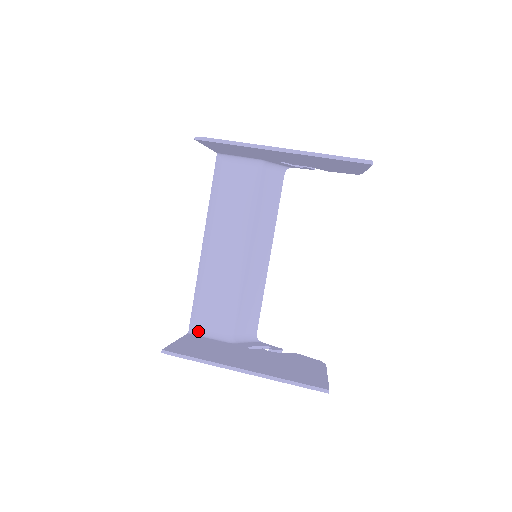
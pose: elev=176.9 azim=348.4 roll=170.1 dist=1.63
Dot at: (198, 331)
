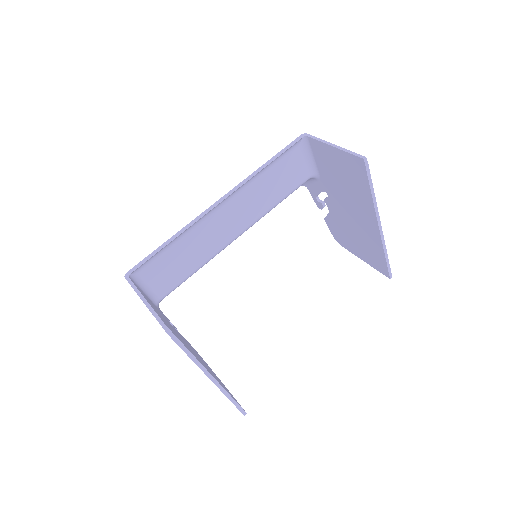
Dot at: (137, 279)
